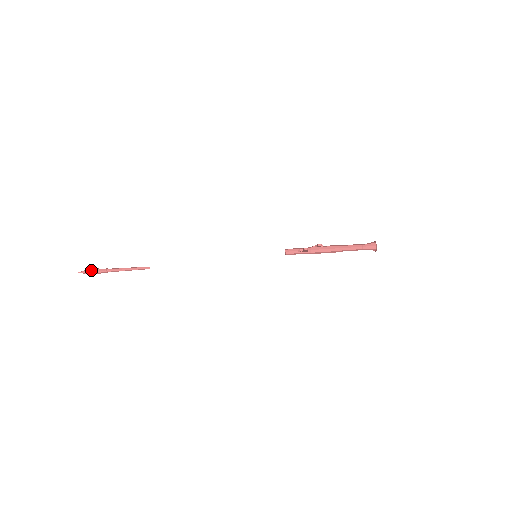
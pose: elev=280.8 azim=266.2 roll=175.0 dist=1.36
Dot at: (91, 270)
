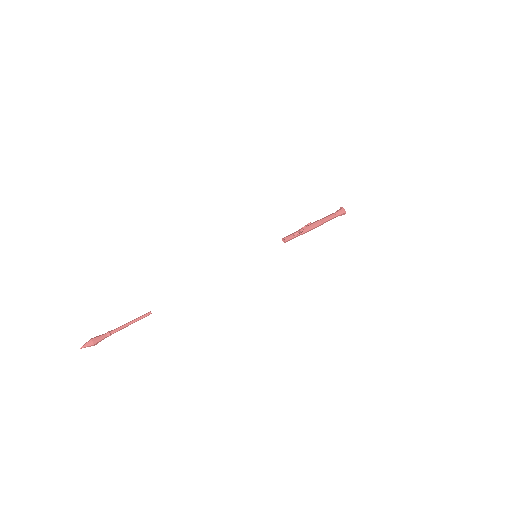
Dot at: (94, 340)
